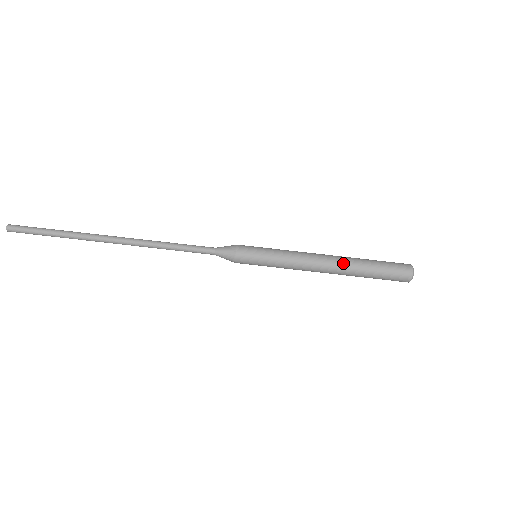
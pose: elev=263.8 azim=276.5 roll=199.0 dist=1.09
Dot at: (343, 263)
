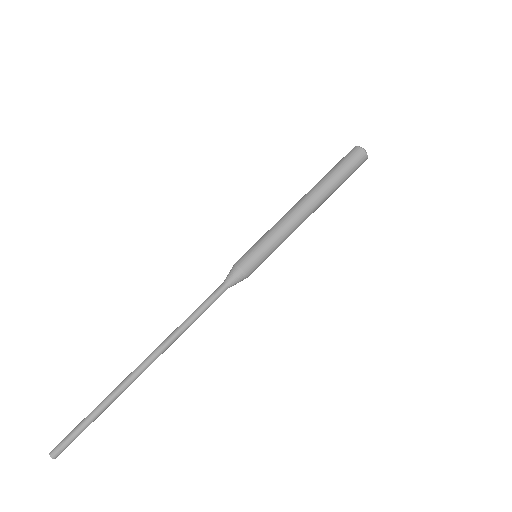
Dot at: (320, 197)
